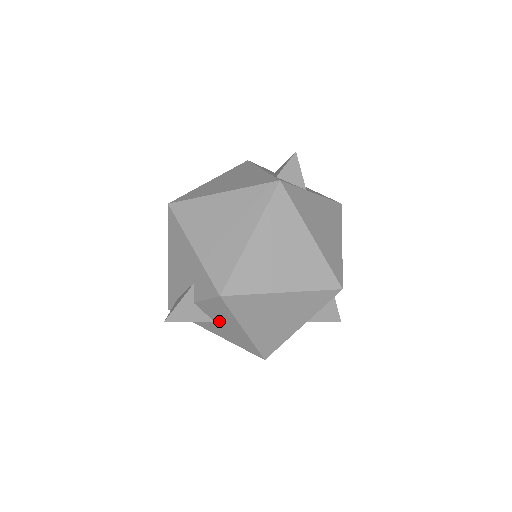
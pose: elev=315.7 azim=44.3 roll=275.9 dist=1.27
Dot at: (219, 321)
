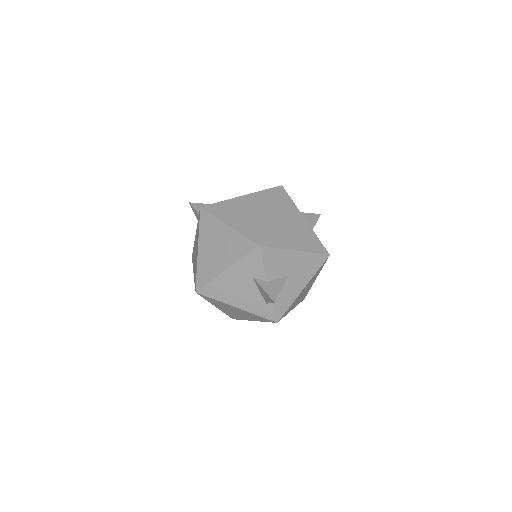
Dot at: (287, 270)
